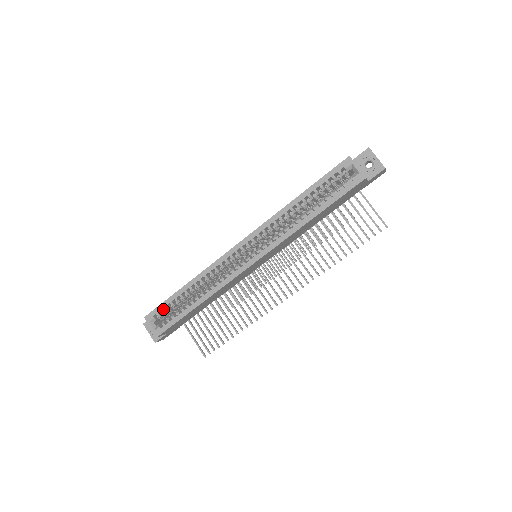
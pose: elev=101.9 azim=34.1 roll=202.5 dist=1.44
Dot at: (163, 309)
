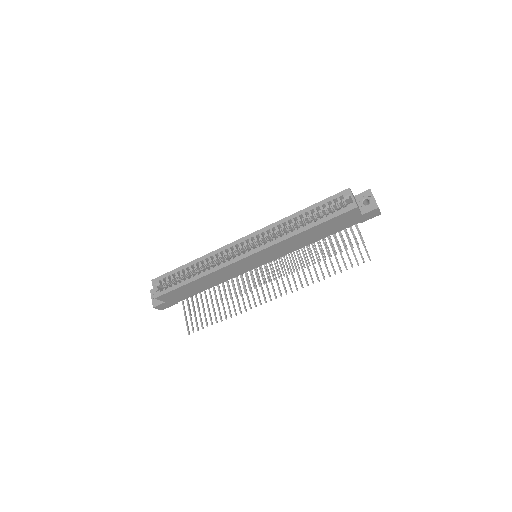
Dot at: (168, 277)
